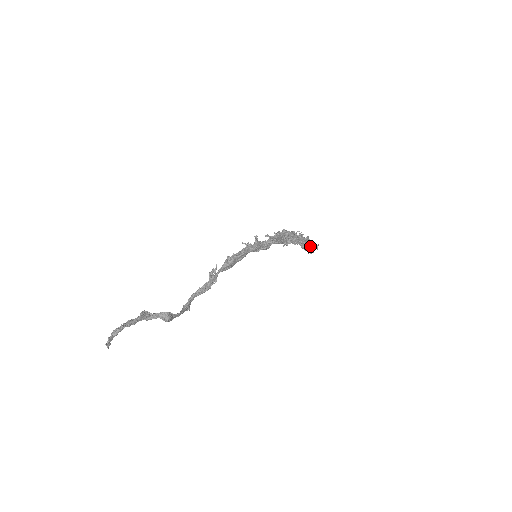
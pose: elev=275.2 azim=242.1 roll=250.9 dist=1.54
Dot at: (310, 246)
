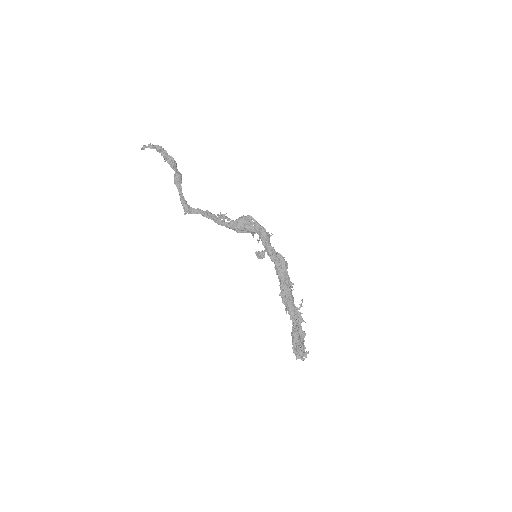
Dot at: (300, 343)
